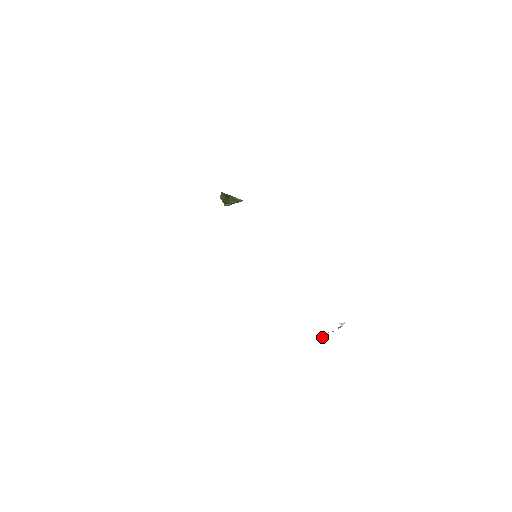
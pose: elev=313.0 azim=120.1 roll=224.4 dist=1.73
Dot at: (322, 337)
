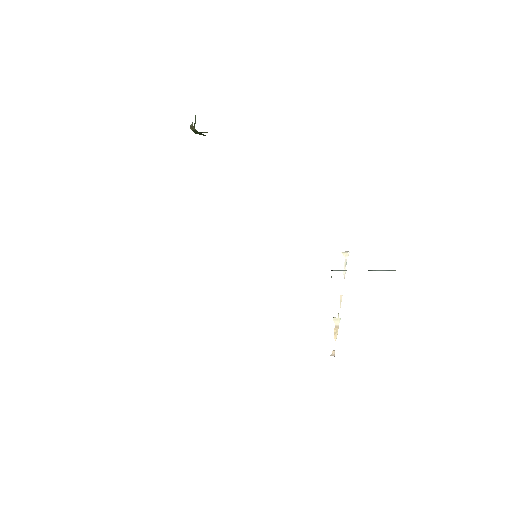
Dot at: (335, 338)
